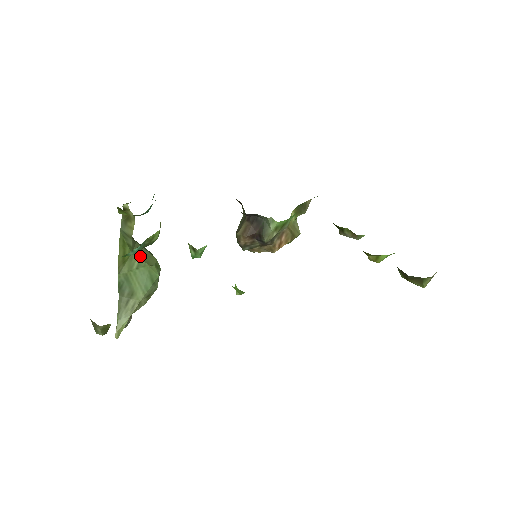
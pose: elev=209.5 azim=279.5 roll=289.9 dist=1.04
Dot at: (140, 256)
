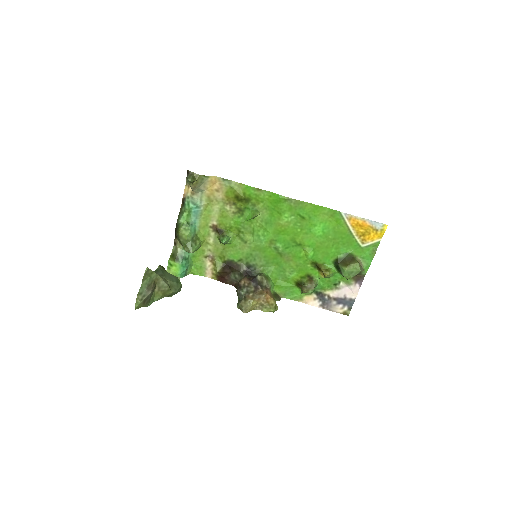
Dot at: occluded
